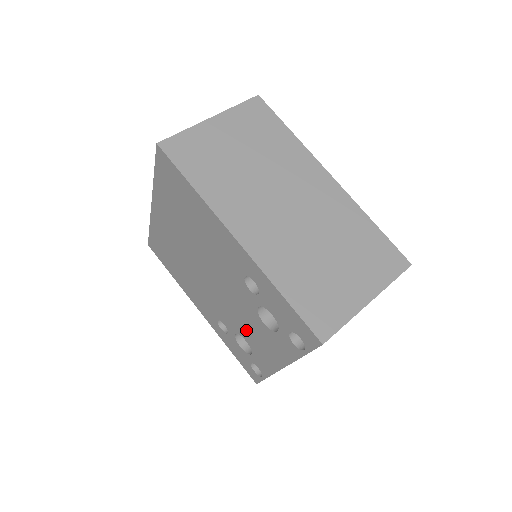
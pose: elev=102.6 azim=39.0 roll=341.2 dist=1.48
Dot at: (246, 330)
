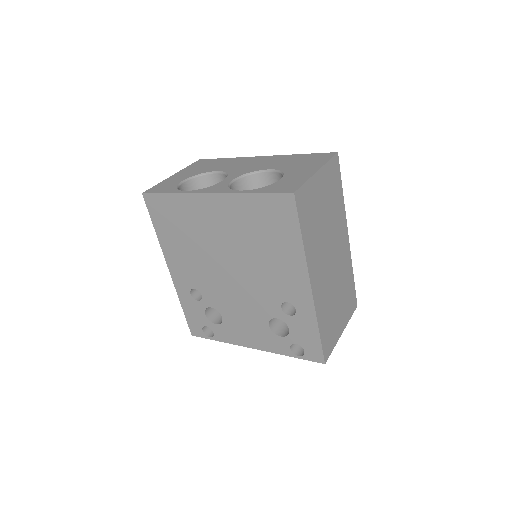
Dot at: (234, 315)
